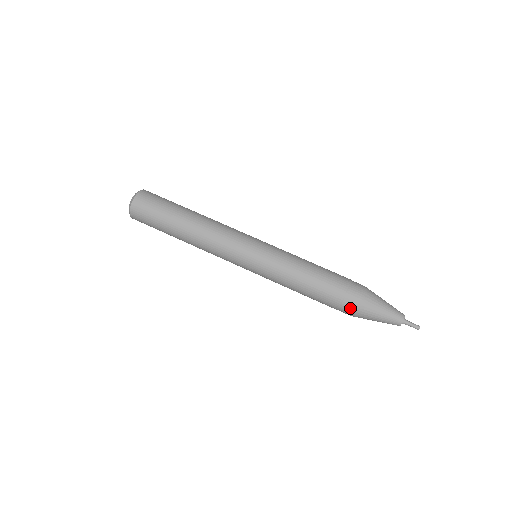
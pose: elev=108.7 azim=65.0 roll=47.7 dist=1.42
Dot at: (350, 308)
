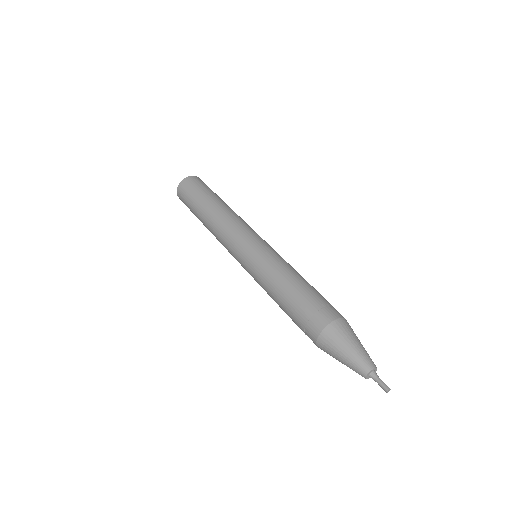
Dot at: (315, 330)
